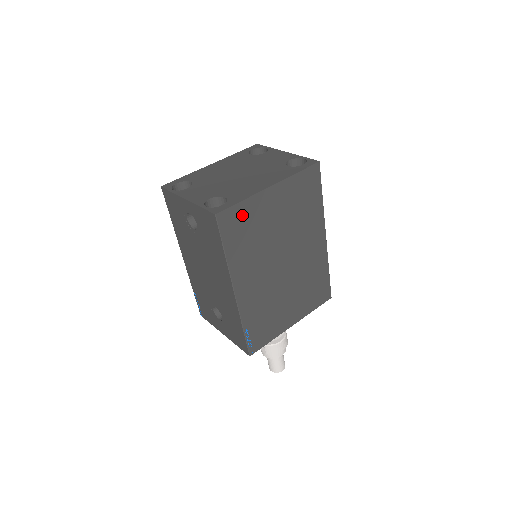
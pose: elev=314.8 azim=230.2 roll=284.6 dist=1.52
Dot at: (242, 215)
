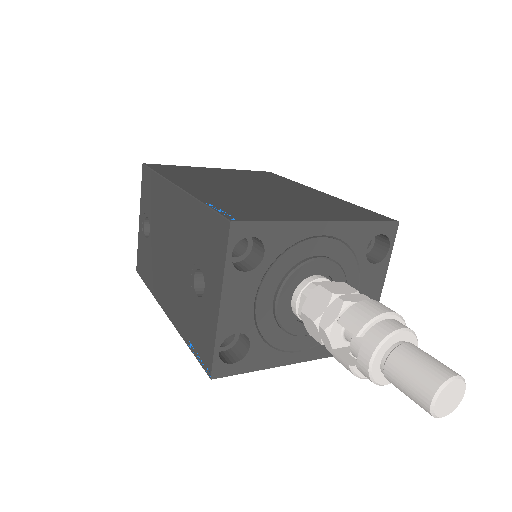
Dot at: occluded
